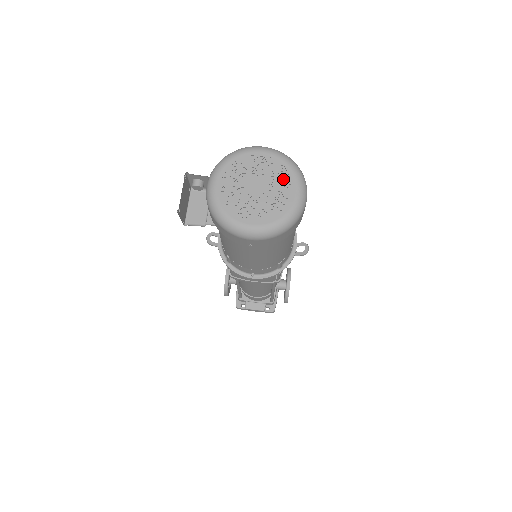
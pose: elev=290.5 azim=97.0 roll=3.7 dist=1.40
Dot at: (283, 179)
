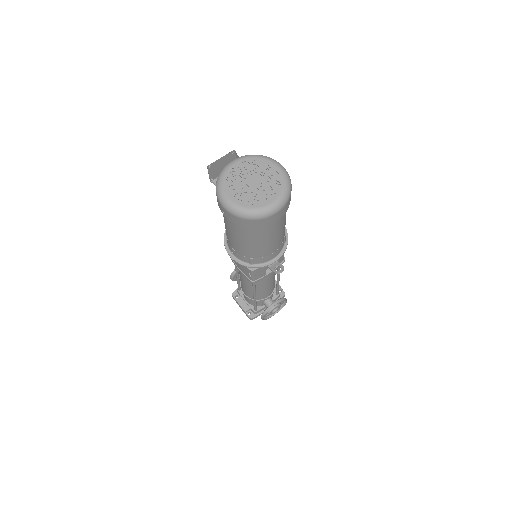
Dot at: (272, 190)
